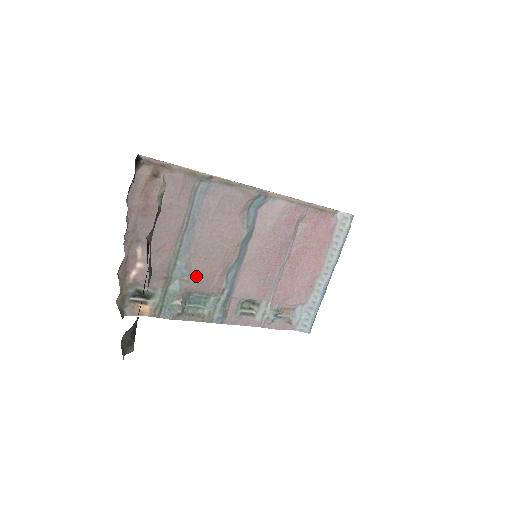
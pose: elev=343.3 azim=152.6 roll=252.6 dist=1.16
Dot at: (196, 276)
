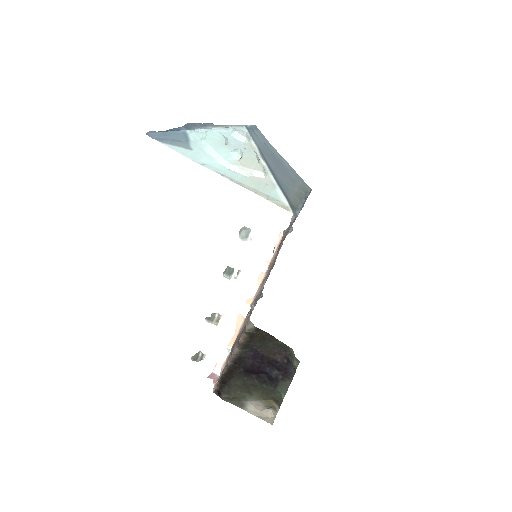
Dot at: occluded
